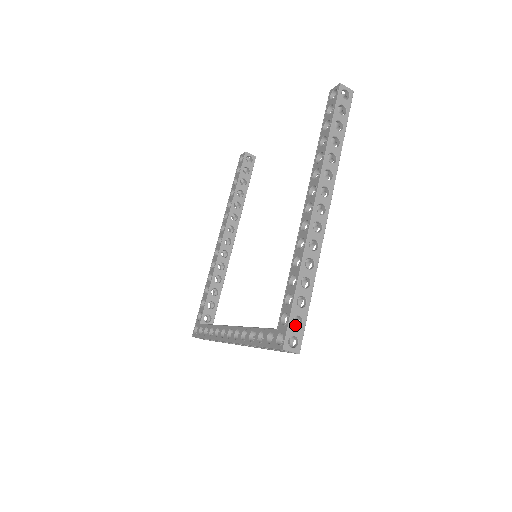
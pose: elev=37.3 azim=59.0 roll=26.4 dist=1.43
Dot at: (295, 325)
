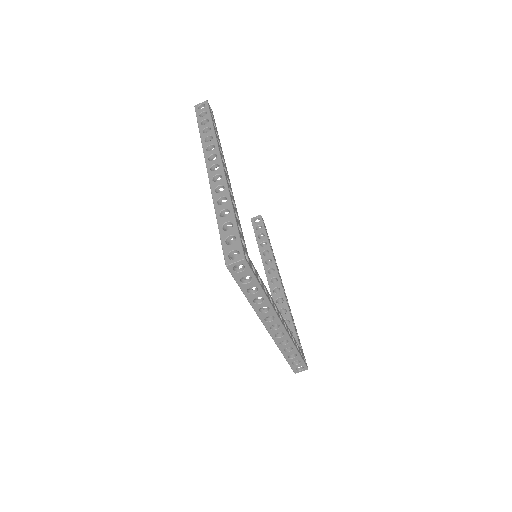
Dot at: occluded
